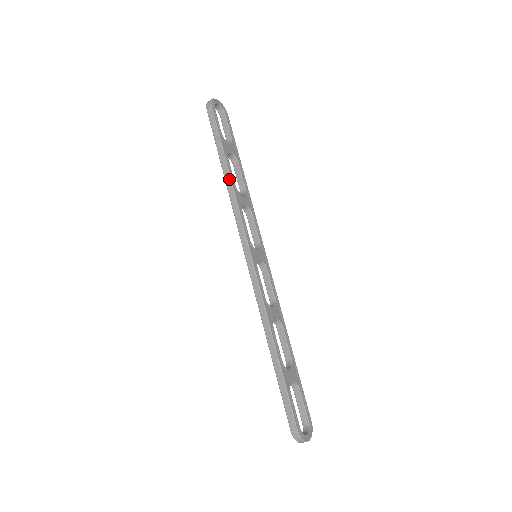
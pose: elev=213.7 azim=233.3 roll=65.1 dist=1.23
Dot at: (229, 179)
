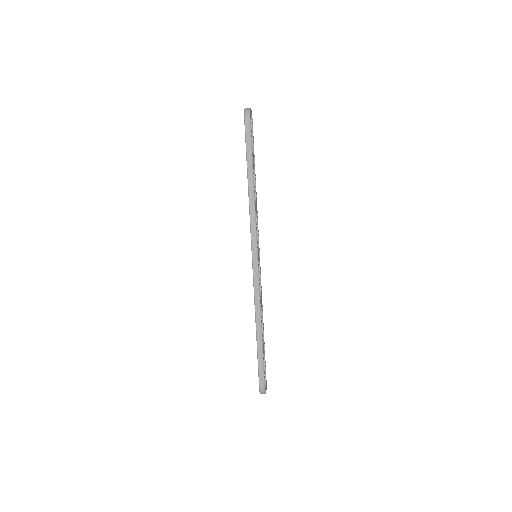
Dot at: (253, 190)
